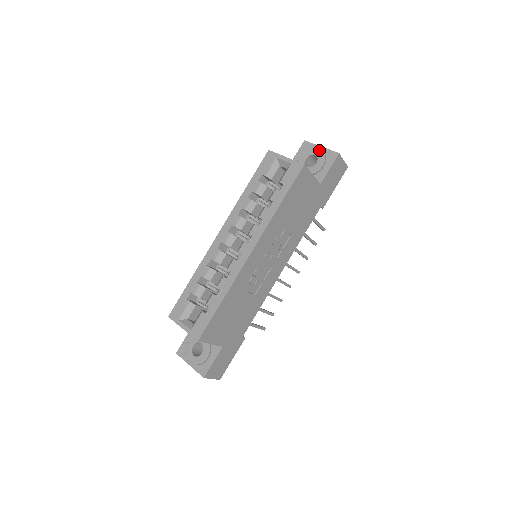
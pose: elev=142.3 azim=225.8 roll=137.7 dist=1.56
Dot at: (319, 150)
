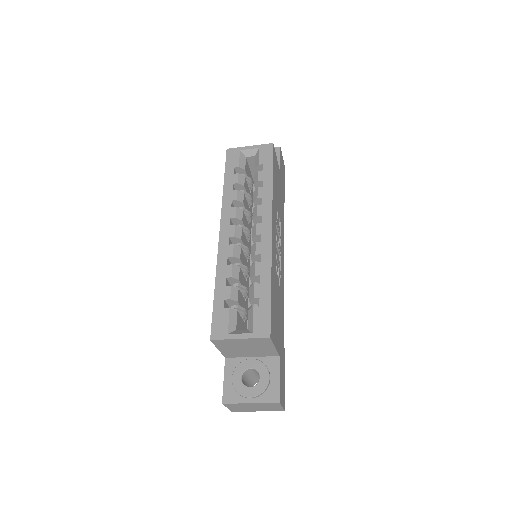
Dot at: occluded
